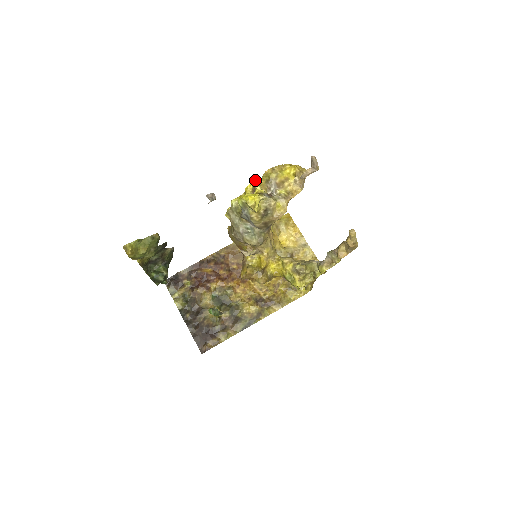
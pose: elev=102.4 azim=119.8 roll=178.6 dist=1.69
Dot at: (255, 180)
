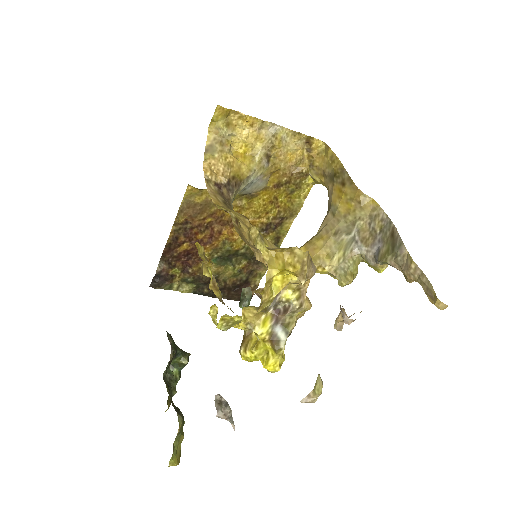
Dot at: (242, 323)
